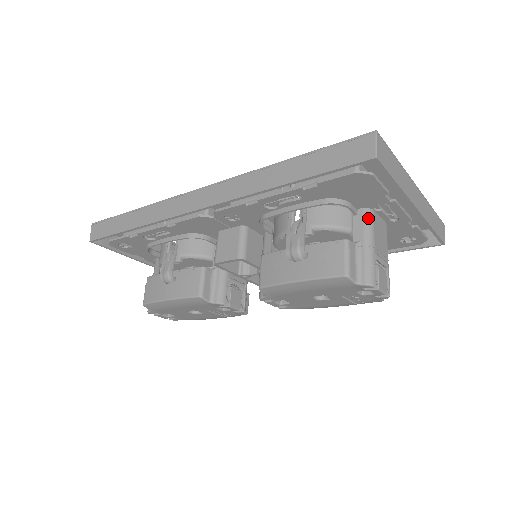
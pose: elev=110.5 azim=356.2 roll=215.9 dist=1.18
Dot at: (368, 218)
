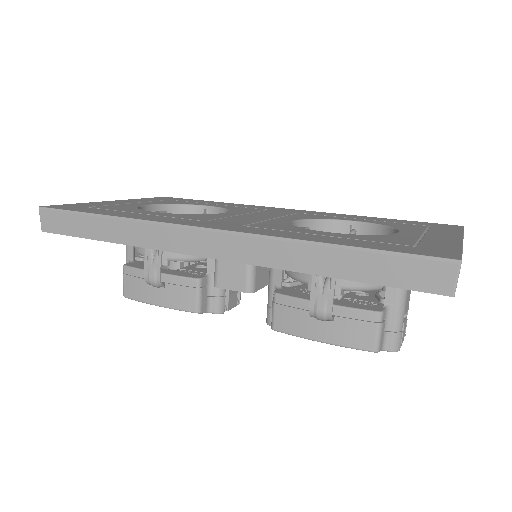
Dot at: occluded
